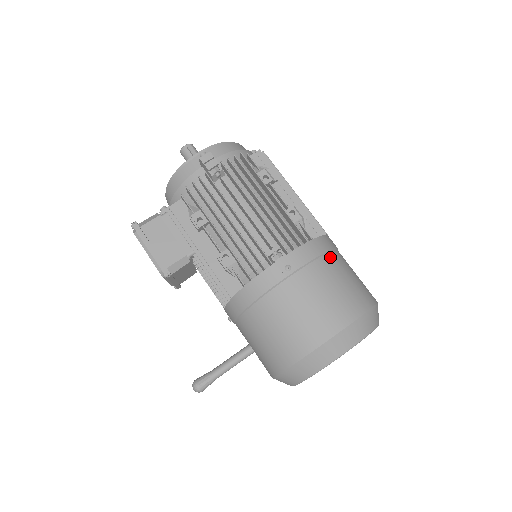
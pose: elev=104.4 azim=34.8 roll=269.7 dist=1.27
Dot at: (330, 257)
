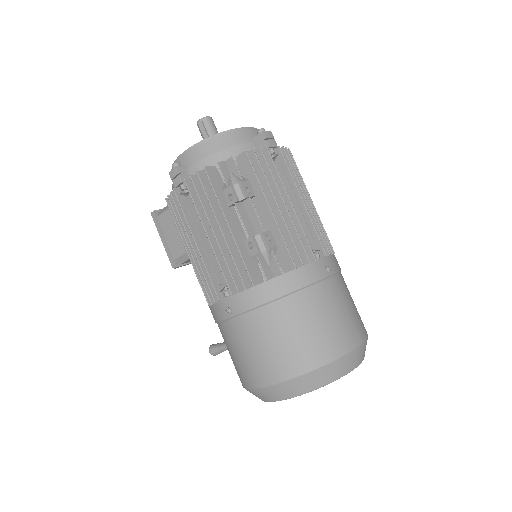
Dot at: (280, 304)
